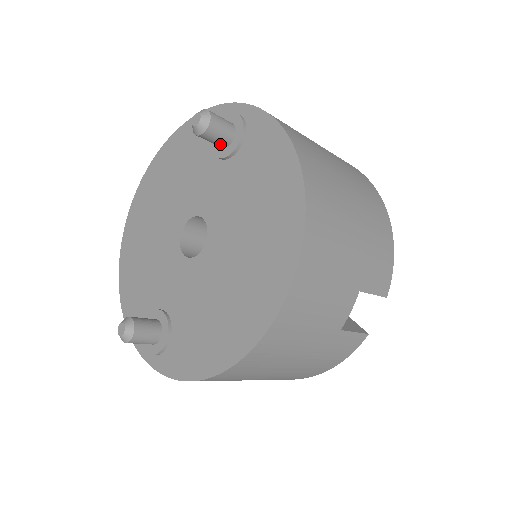
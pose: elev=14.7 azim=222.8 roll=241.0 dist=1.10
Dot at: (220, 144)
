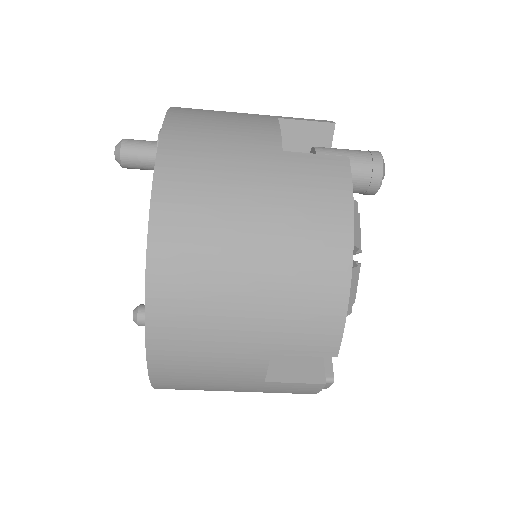
Dot at: occluded
